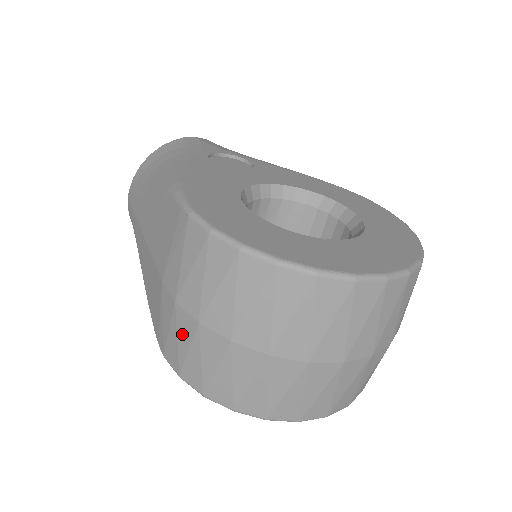
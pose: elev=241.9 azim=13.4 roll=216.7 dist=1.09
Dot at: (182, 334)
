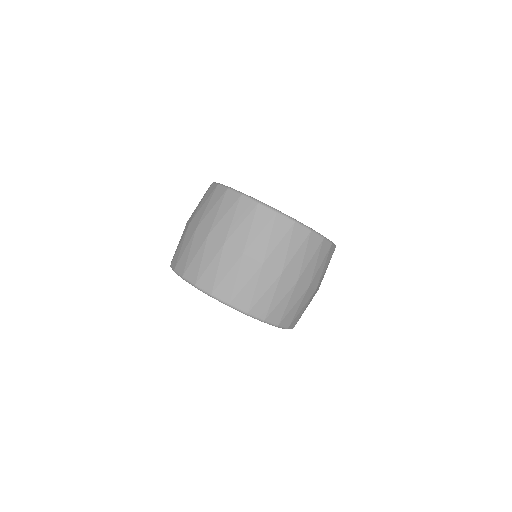
Dot at: occluded
